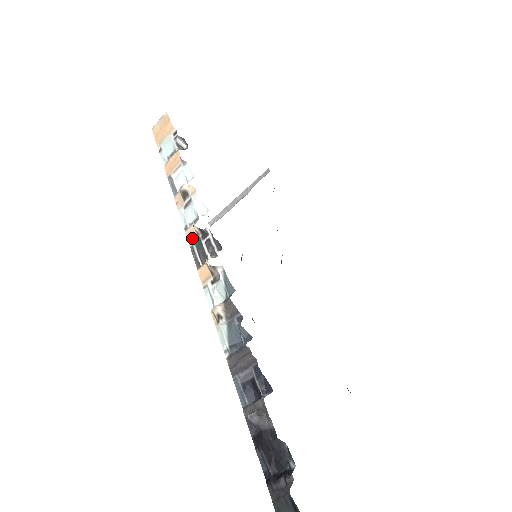
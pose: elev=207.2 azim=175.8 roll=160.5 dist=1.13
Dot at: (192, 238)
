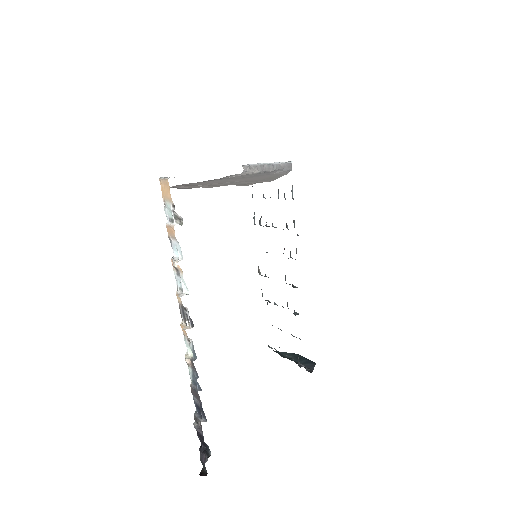
Dot at: (179, 301)
